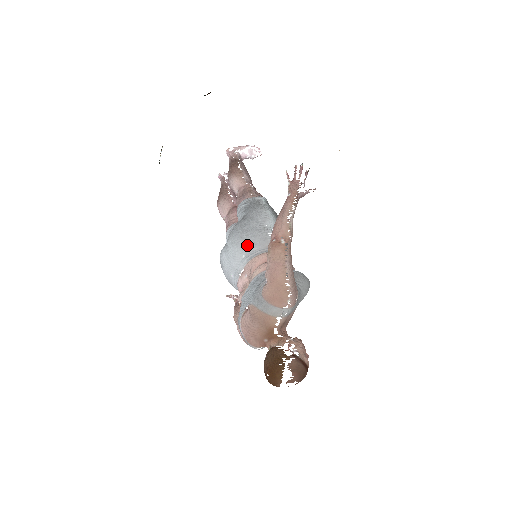
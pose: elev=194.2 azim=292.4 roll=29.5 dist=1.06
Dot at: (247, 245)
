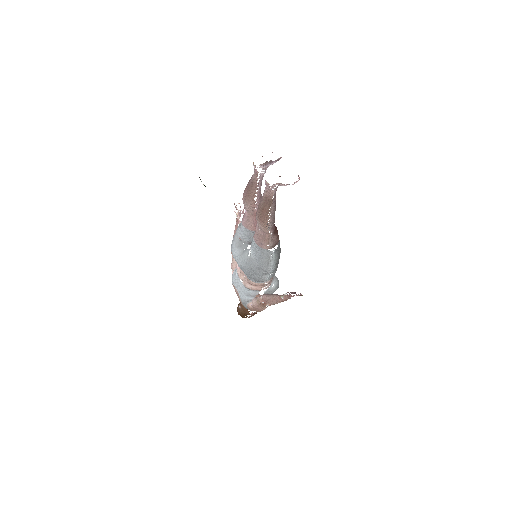
Dot at: occluded
